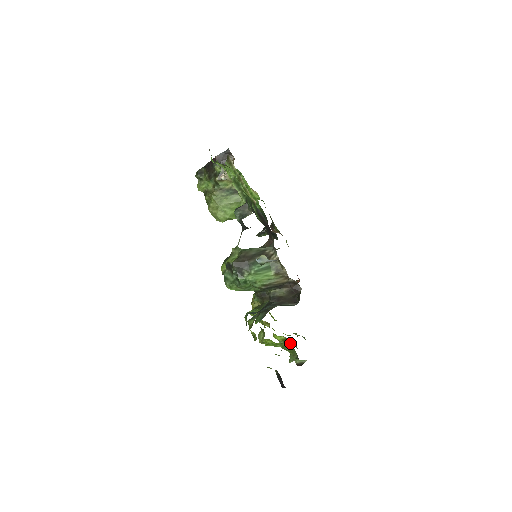
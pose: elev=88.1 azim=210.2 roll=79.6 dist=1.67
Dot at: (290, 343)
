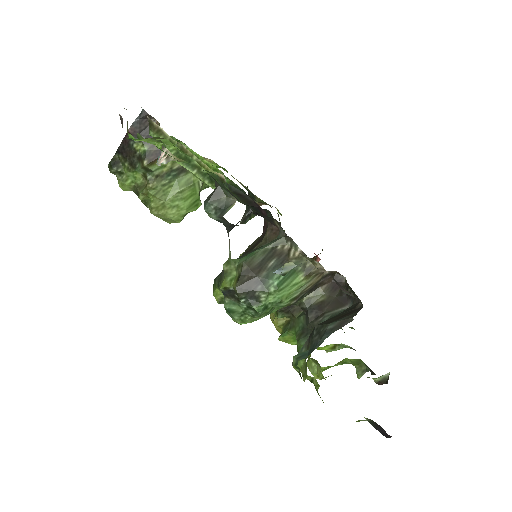
Dot at: (342, 347)
